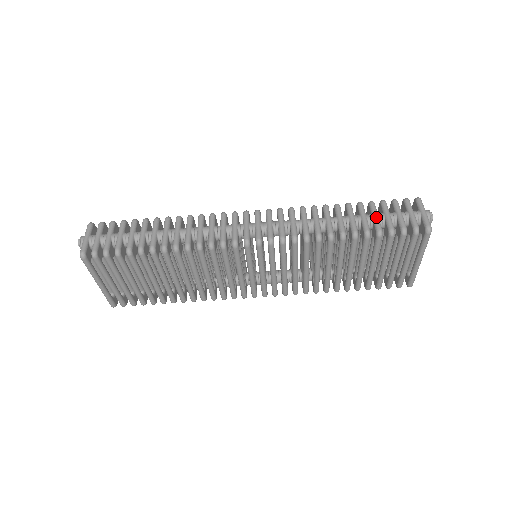
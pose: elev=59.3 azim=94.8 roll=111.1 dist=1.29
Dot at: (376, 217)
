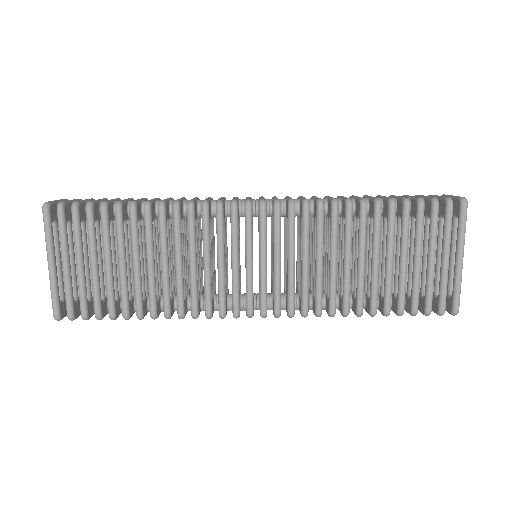
Dot at: (399, 196)
